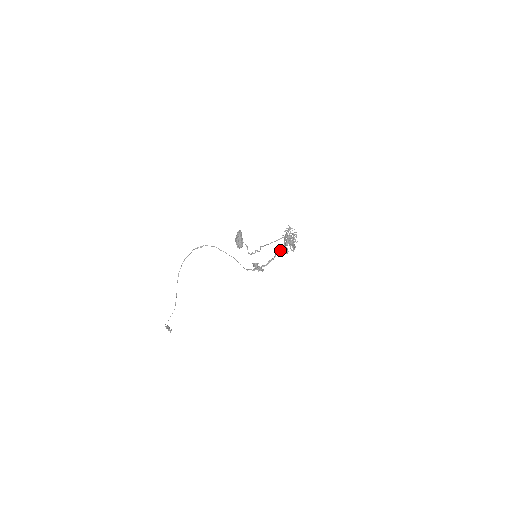
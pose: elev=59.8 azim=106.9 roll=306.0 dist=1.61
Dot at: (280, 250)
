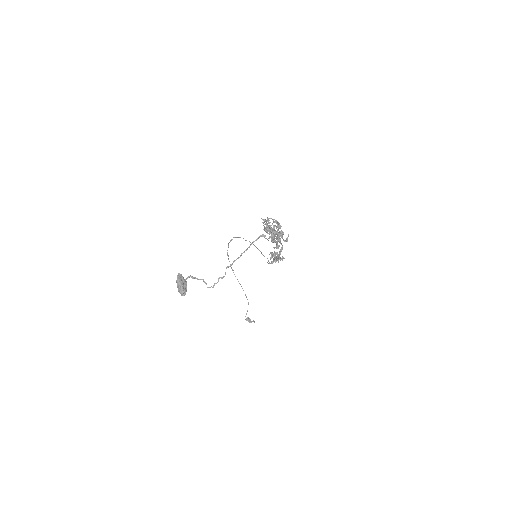
Dot at: occluded
